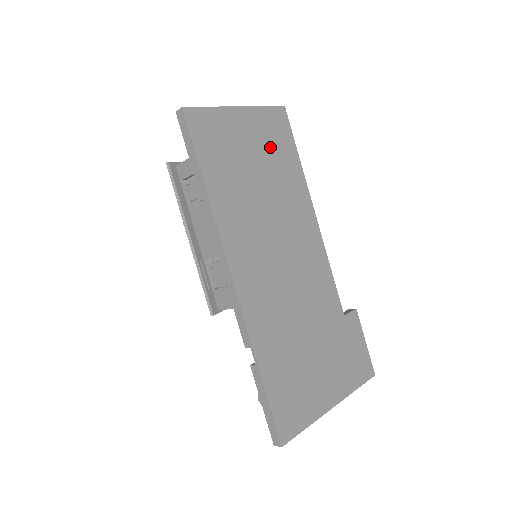
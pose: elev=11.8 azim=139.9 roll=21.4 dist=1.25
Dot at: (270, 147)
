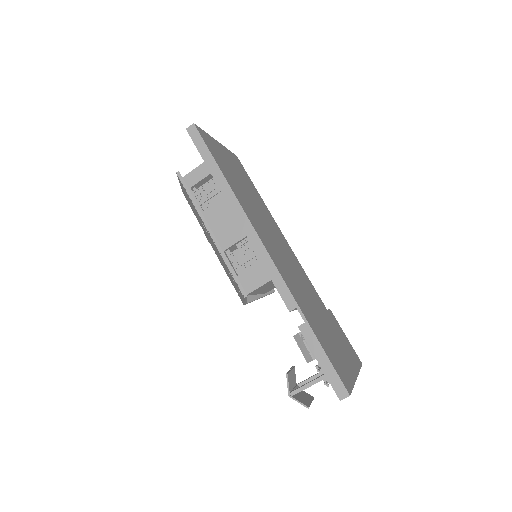
Dot at: (242, 176)
